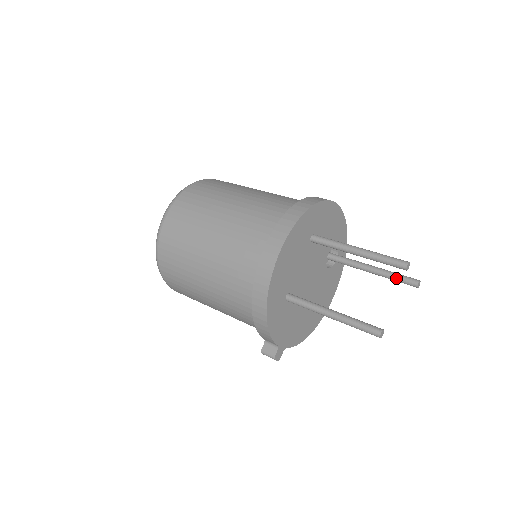
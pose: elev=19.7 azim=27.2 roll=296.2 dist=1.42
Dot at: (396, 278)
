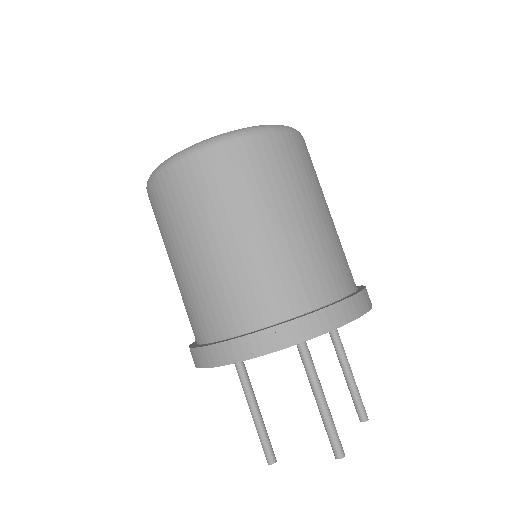
Dot at: (353, 398)
